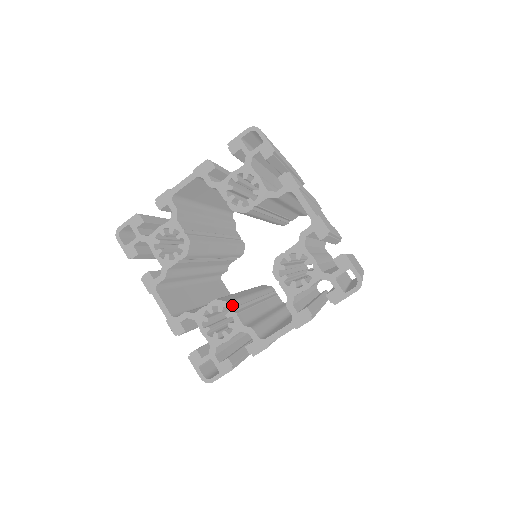
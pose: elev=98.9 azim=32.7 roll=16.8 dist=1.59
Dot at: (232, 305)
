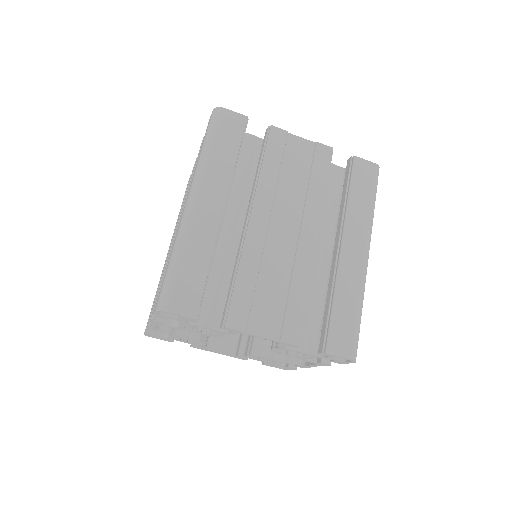
Dot at: (265, 354)
